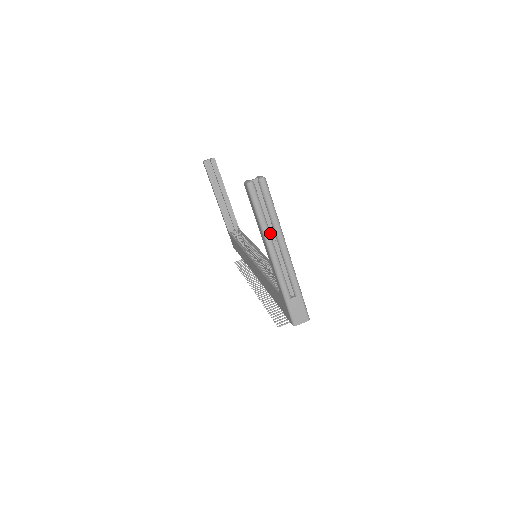
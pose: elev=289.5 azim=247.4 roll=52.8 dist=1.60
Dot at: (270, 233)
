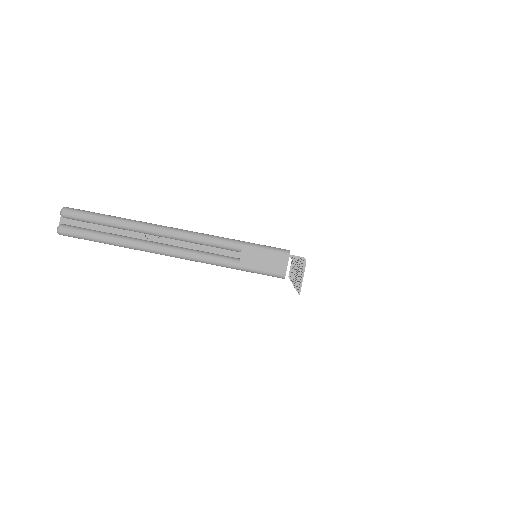
Dot at: (137, 238)
